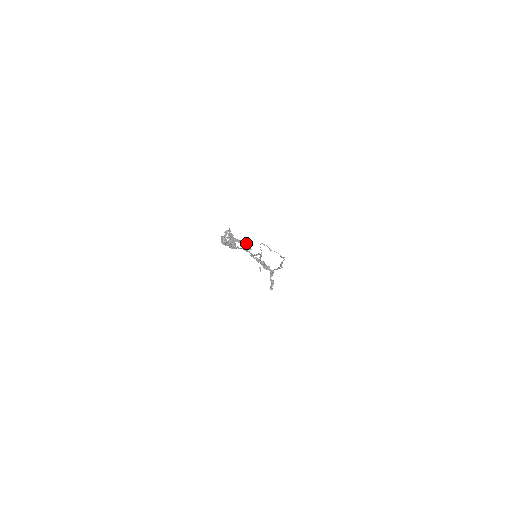
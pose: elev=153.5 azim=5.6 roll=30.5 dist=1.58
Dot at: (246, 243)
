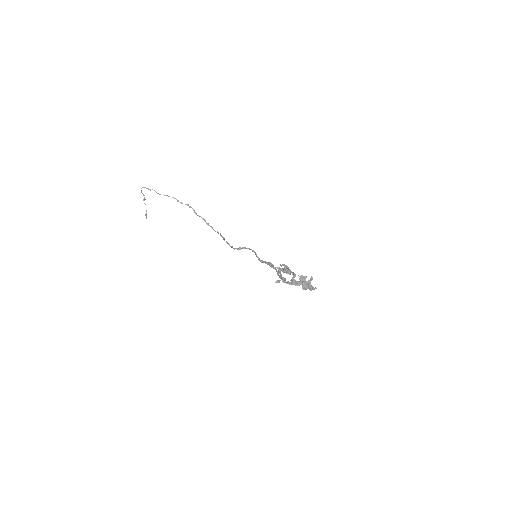
Dot at: (285, 265)
